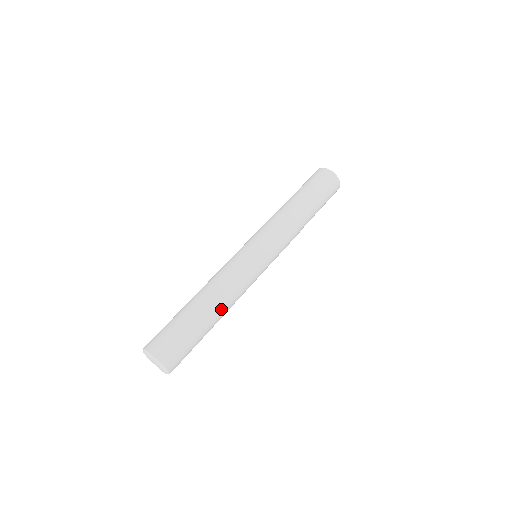
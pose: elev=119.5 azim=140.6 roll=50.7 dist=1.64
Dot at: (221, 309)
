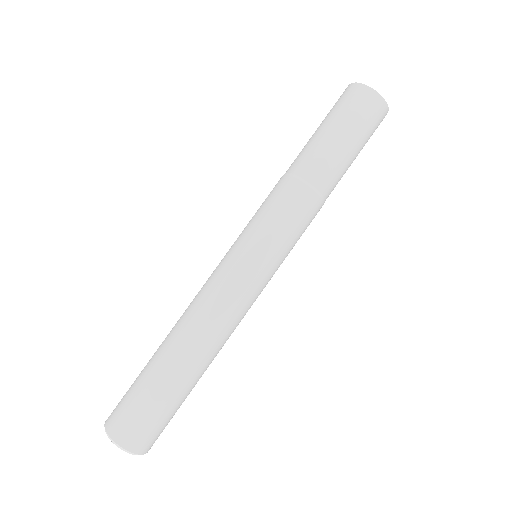
Dot at: (213, 358)
